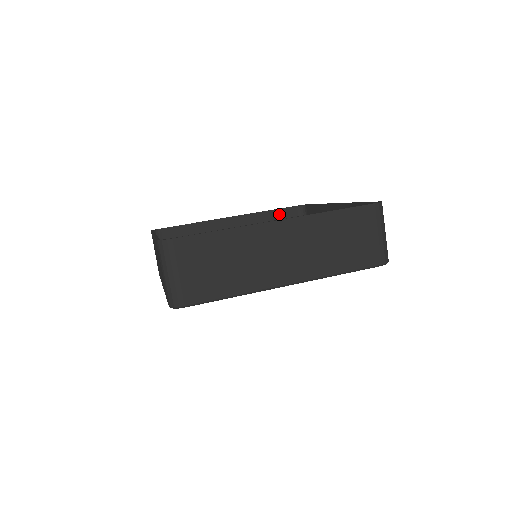
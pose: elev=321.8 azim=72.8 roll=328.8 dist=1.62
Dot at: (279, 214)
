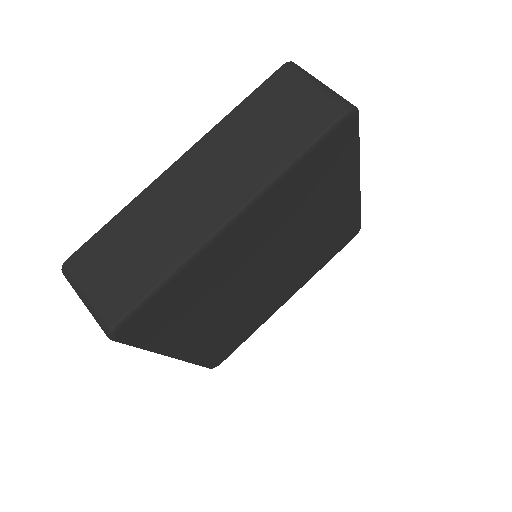
Dot at: occluded
